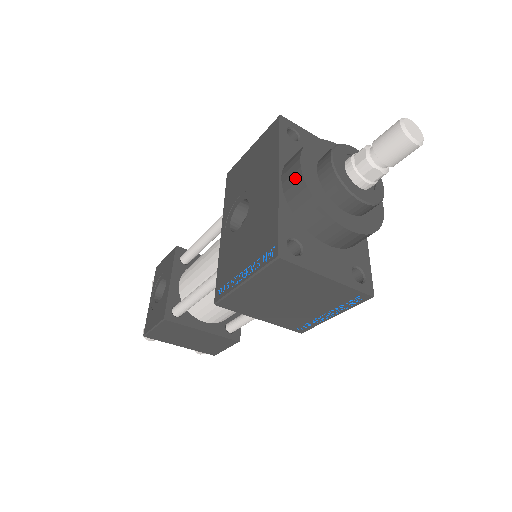
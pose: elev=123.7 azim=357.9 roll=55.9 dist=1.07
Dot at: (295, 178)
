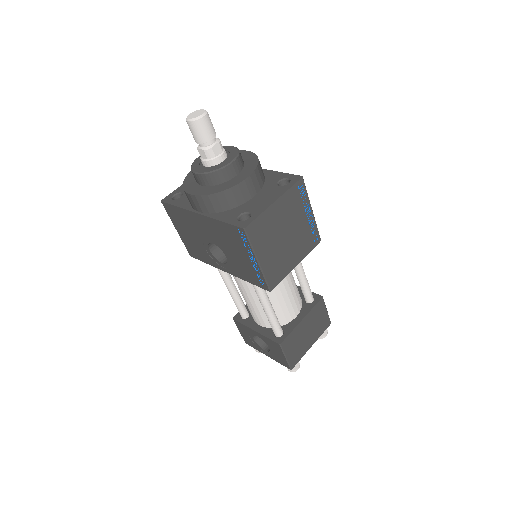
Dot at: (201, 202)
